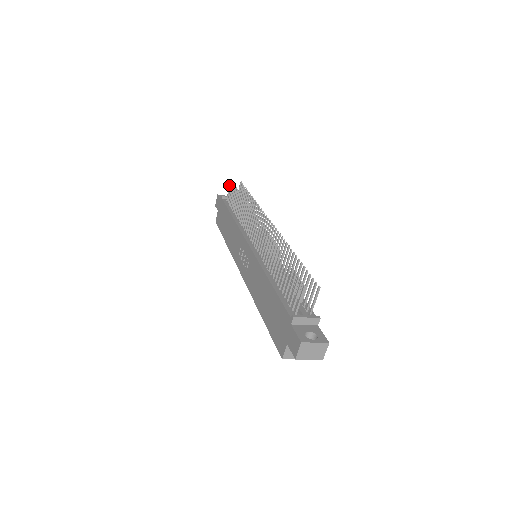
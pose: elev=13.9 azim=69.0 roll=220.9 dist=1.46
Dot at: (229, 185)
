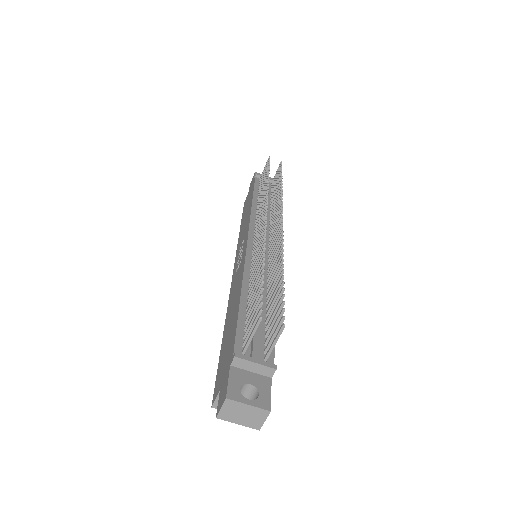
Dot at: (266, 162)
